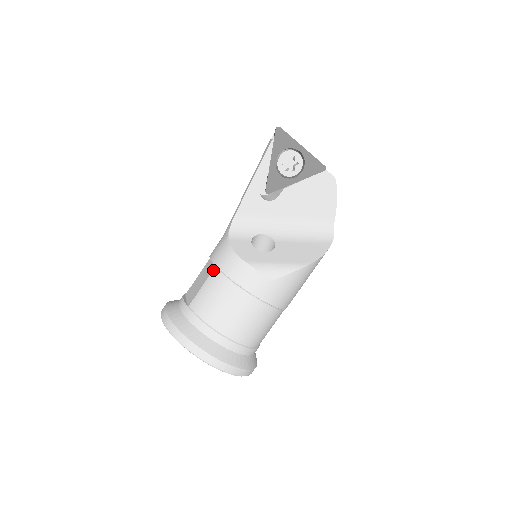
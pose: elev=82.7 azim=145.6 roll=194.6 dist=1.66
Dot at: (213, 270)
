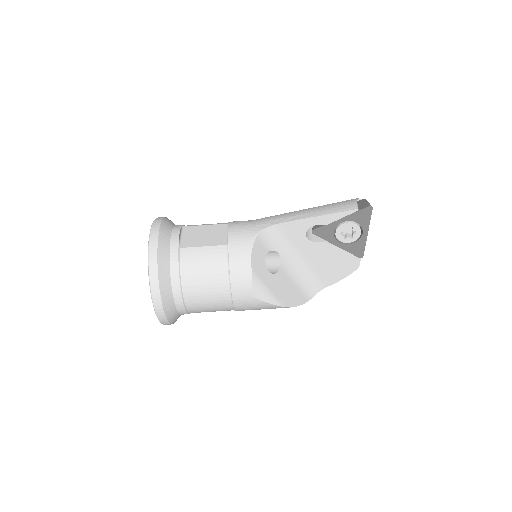
Dot at: (223, 245)
